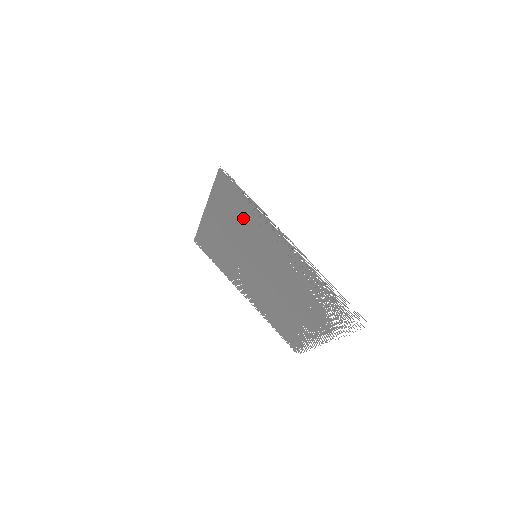
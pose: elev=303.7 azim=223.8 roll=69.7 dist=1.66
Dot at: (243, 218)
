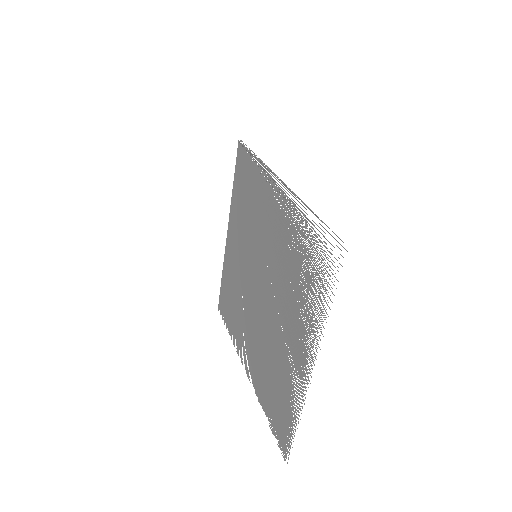
Dot at: (250, 198)
